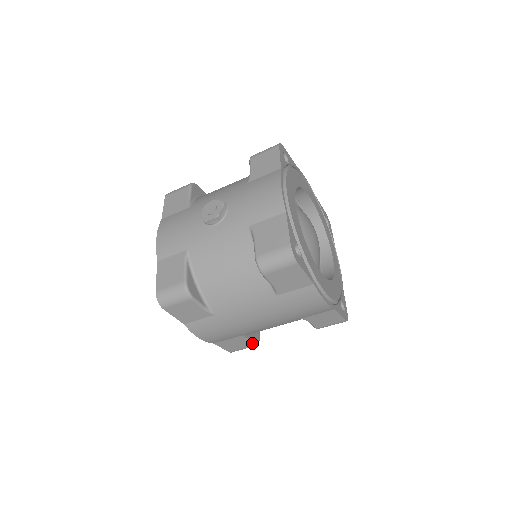
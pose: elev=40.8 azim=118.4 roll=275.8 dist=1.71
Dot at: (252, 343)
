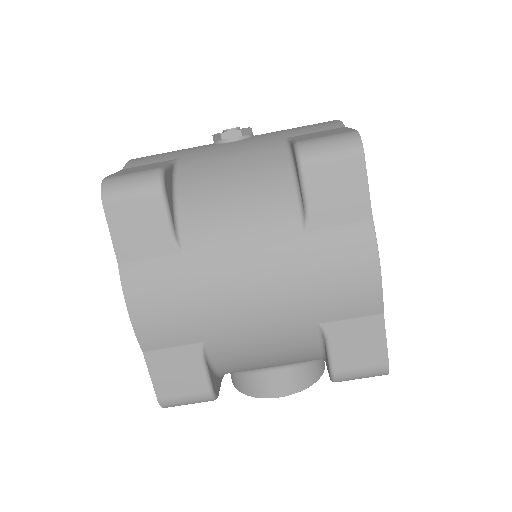
Dot at: (208, 382)
